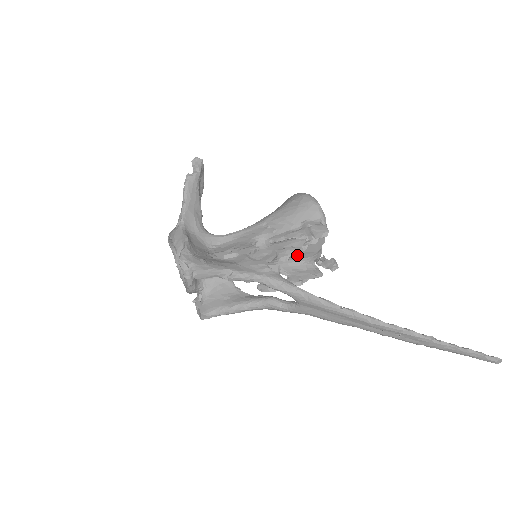
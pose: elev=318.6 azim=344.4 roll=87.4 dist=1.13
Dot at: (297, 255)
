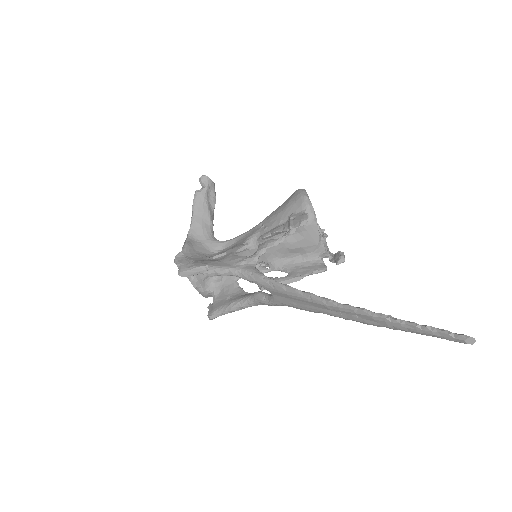
Dot at: (297, 251)
